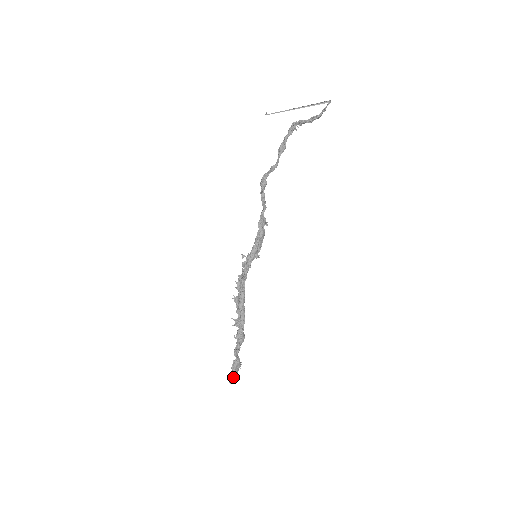
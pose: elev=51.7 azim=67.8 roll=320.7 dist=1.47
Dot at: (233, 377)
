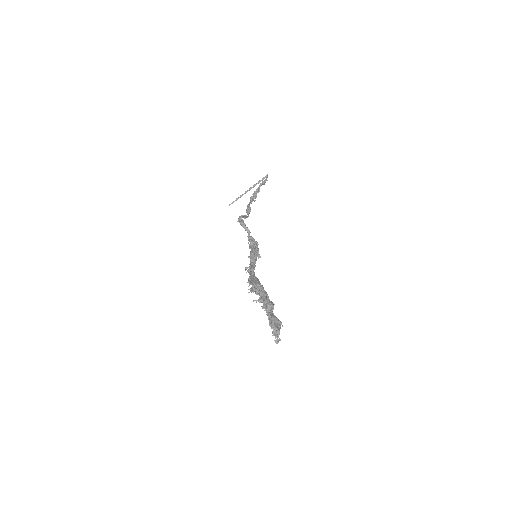
Dot at: (276, 334)
